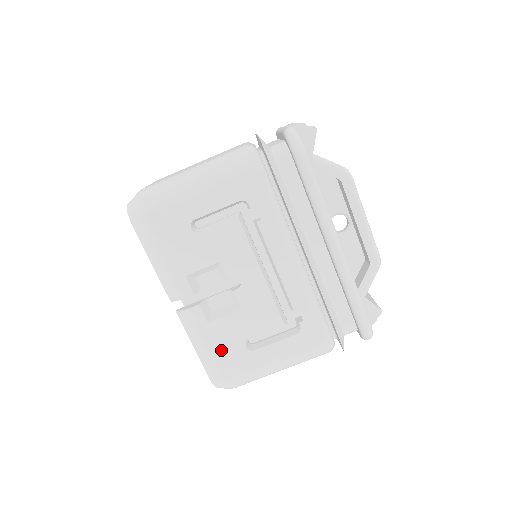
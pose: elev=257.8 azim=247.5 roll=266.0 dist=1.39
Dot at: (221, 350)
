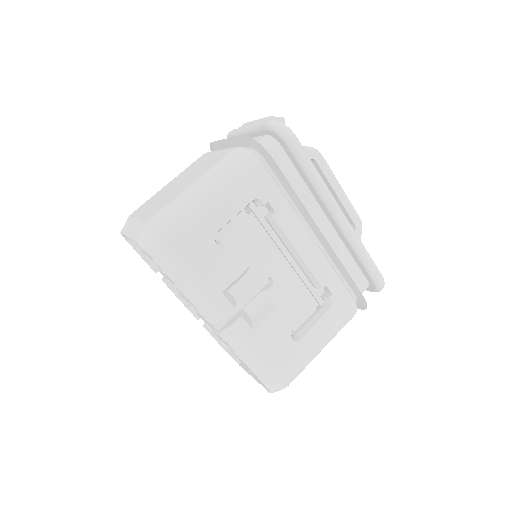
Dot at: (272, 352)
